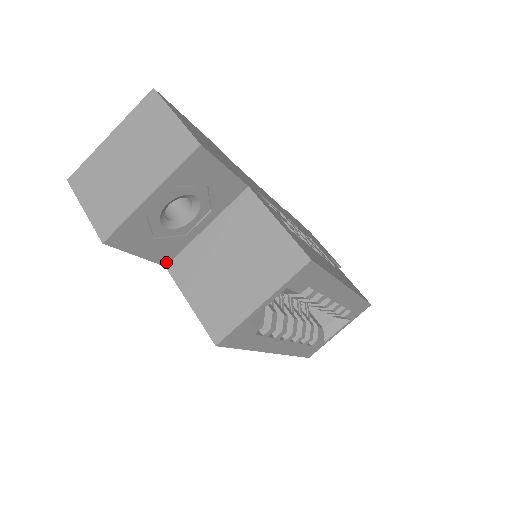
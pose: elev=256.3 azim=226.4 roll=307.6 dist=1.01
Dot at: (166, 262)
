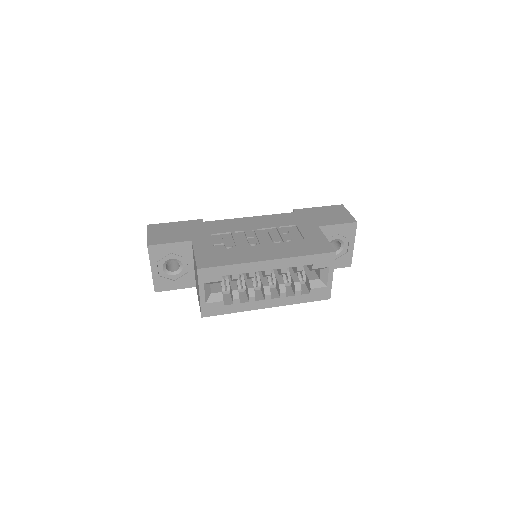
Dot at: (194, 285)
